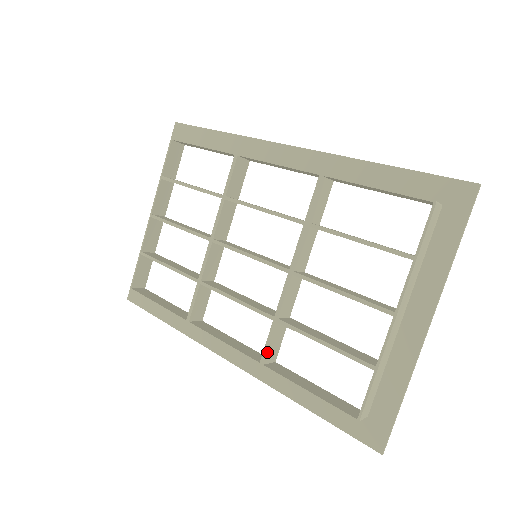
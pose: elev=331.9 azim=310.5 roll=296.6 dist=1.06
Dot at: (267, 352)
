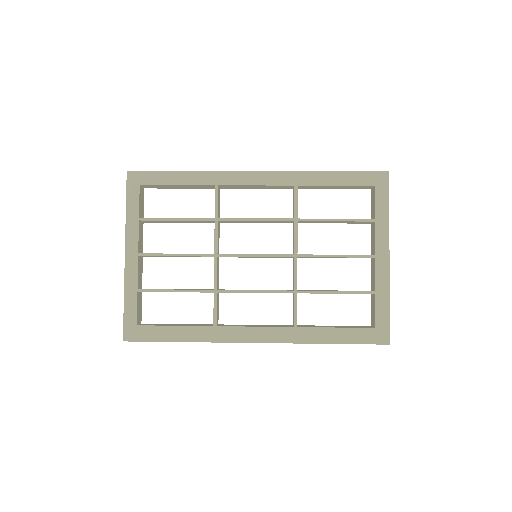
Dot at: occluded
